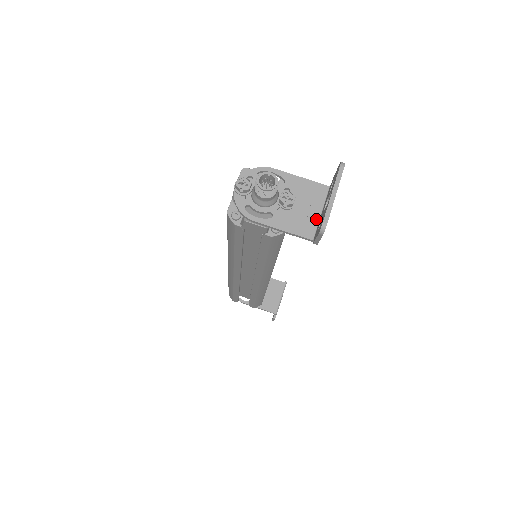
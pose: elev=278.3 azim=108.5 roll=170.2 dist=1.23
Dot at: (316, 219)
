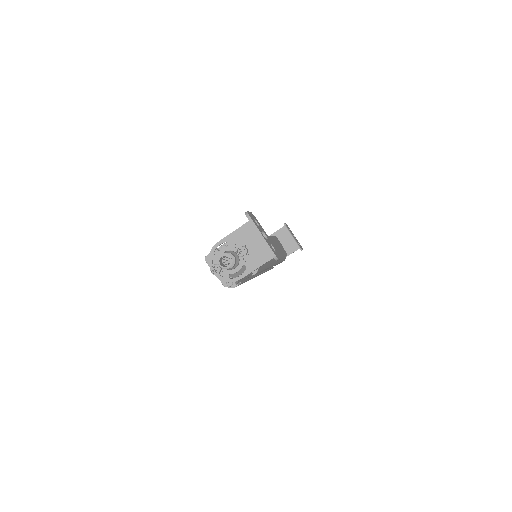
Dot at: occluded
